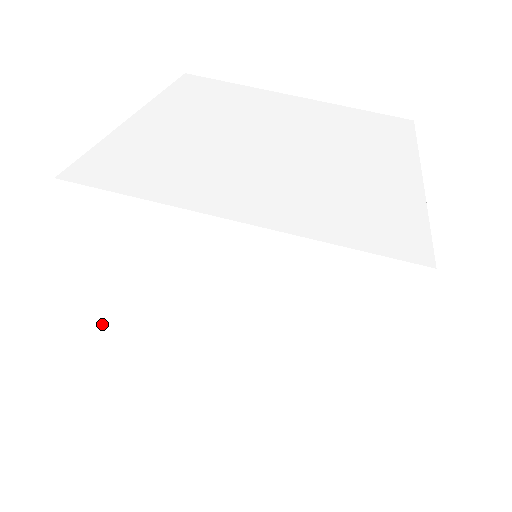
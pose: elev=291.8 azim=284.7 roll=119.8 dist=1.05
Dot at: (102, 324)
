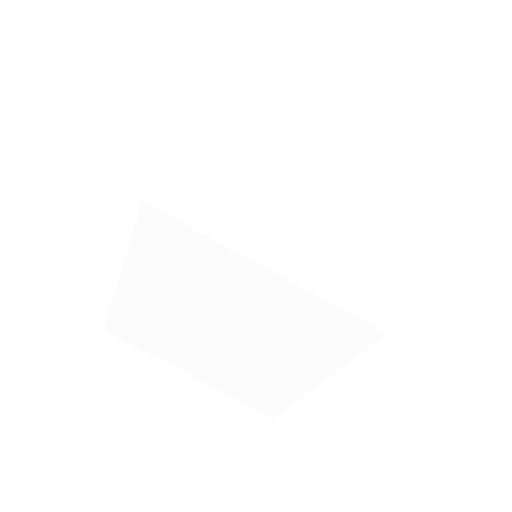
Dot at: (135, 292)
